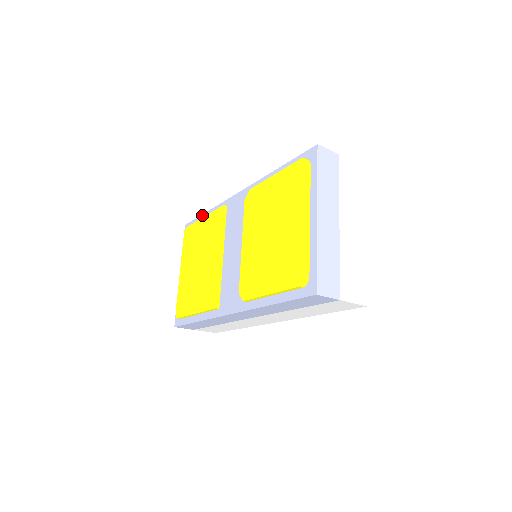
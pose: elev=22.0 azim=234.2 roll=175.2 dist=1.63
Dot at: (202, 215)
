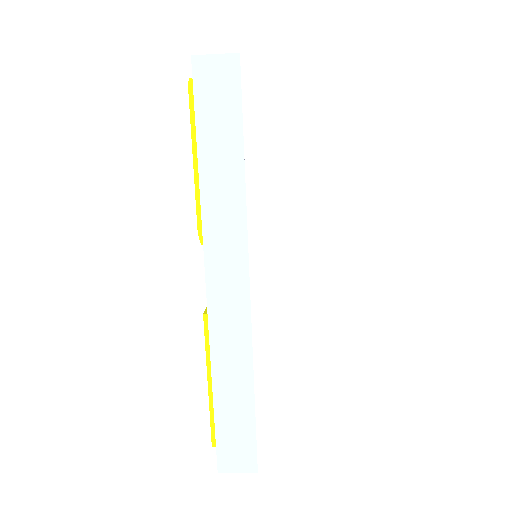
Dot at: occluded
